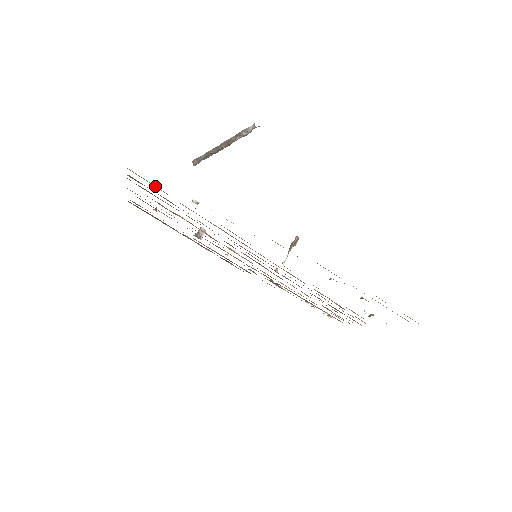
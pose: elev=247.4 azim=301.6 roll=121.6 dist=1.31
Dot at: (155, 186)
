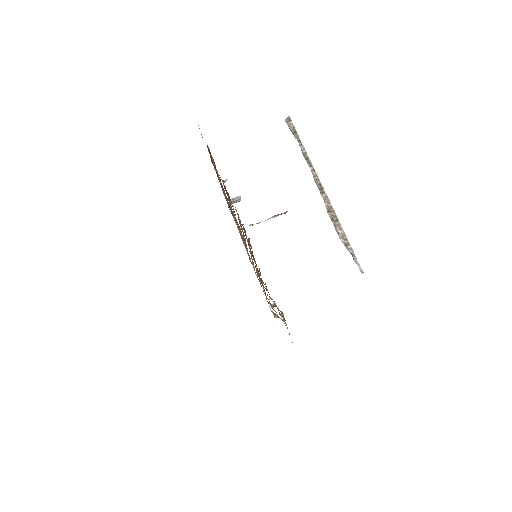
Dot at: occluded
